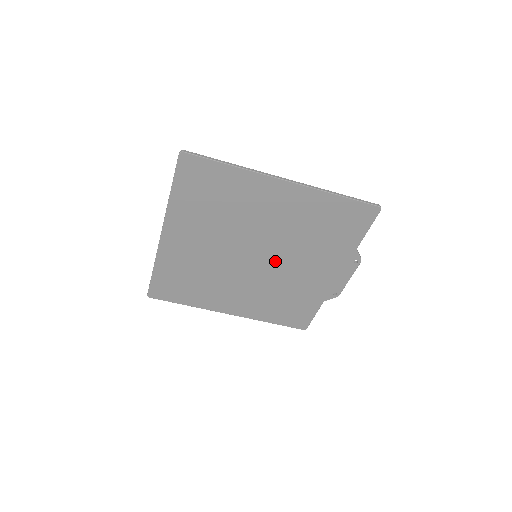
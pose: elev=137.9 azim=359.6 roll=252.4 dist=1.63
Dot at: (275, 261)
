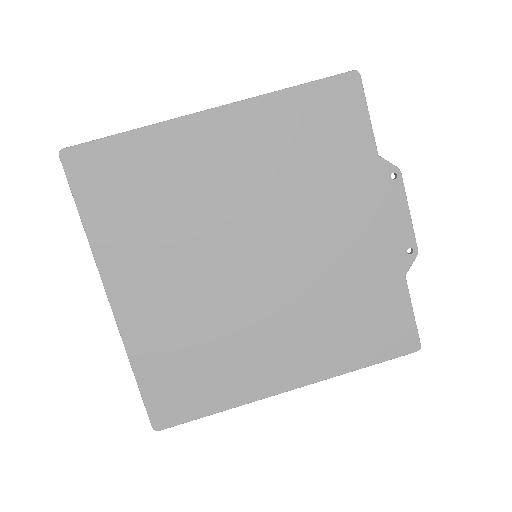
Dot at: (286, 247)
